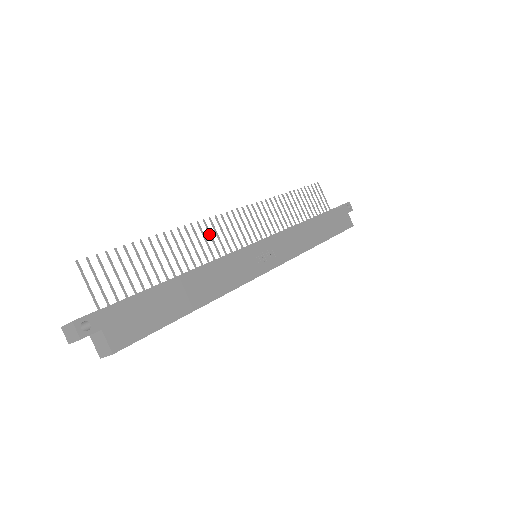
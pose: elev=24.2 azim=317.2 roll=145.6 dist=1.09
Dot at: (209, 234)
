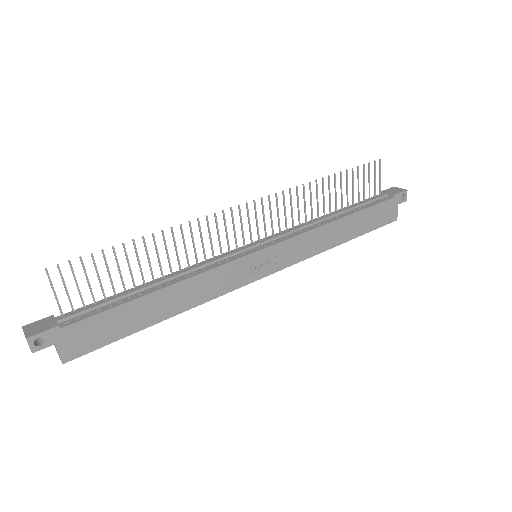
Dot at: (208, 232)
